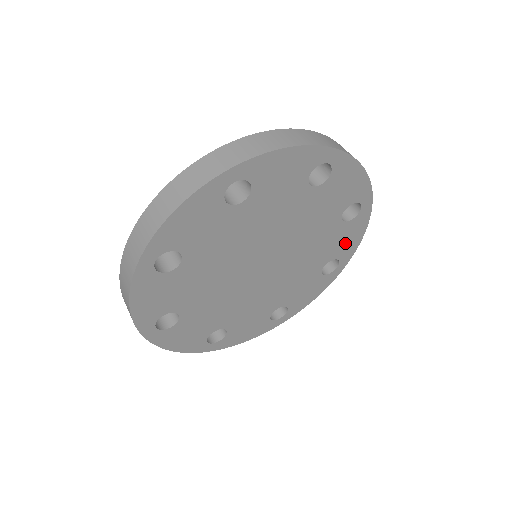
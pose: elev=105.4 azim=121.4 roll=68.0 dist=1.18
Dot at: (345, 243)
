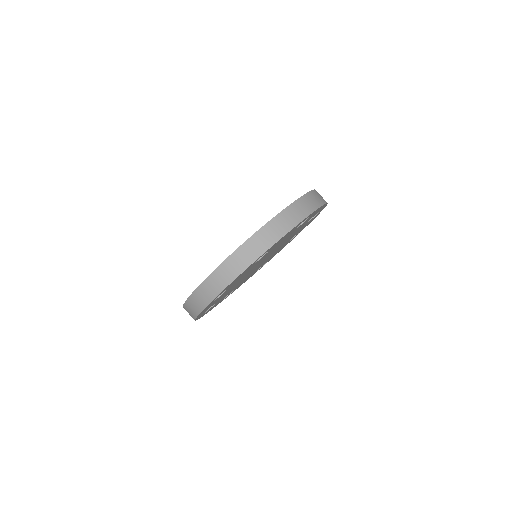
Dot at: occluded
